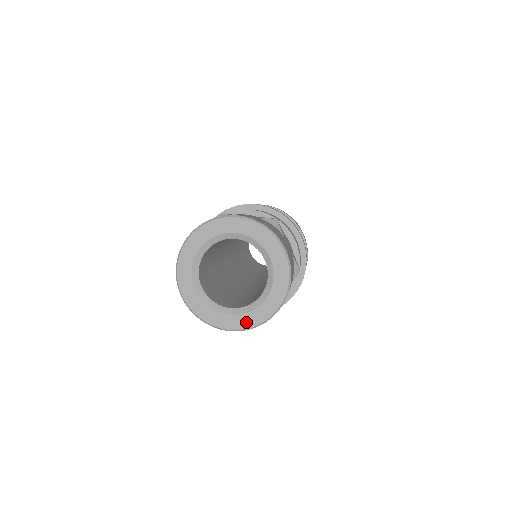
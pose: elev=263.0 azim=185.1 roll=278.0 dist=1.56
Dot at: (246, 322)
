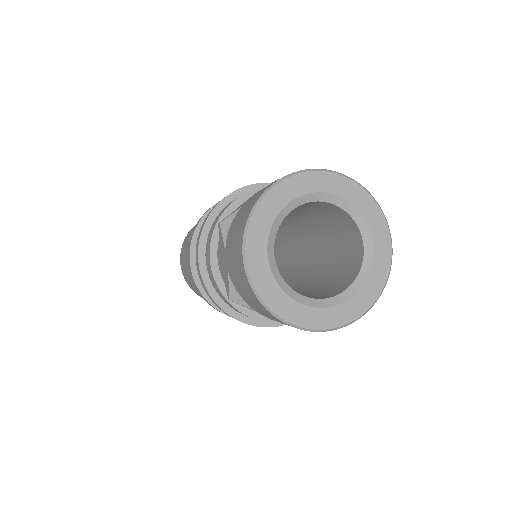
Dot at: (376, 285)
